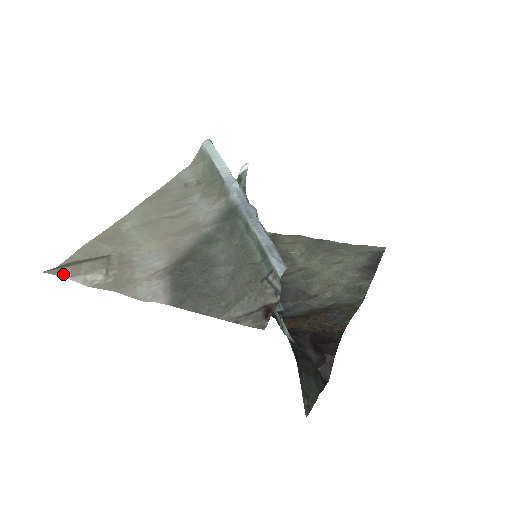
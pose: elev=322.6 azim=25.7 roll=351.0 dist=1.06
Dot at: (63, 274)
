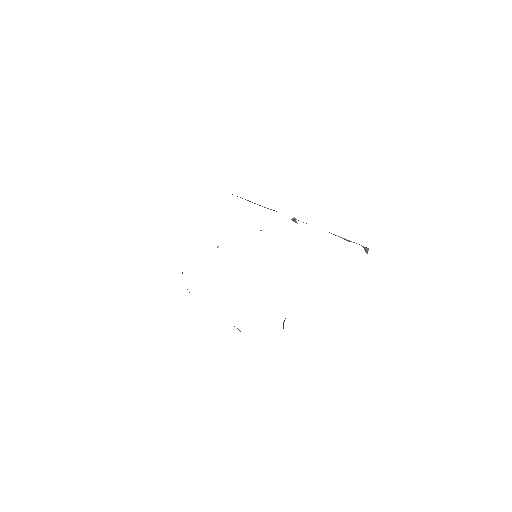
Dot at: occluded
